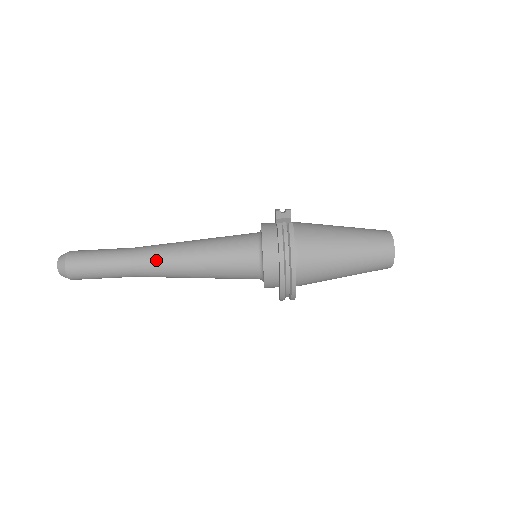
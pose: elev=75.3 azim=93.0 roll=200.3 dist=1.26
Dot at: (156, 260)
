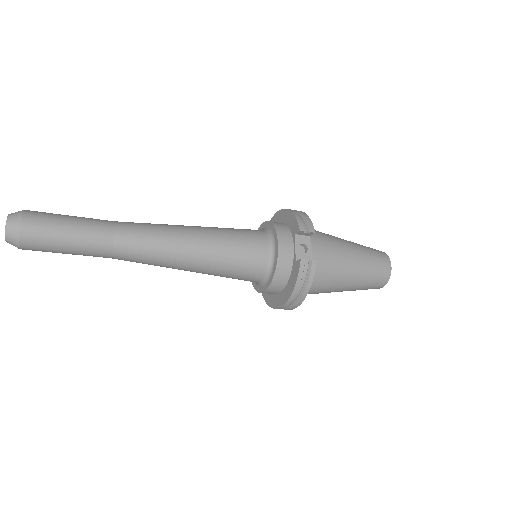
Dot at: (147, 255)
